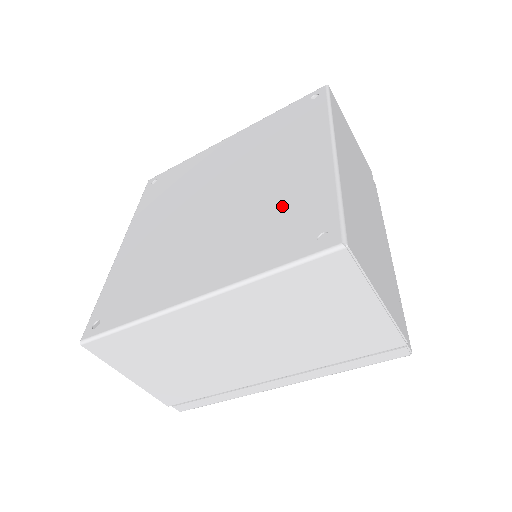
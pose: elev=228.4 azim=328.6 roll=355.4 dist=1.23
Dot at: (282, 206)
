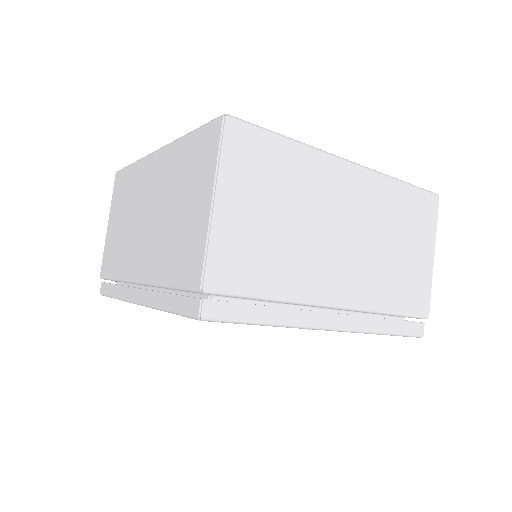
Dot at: occluded
